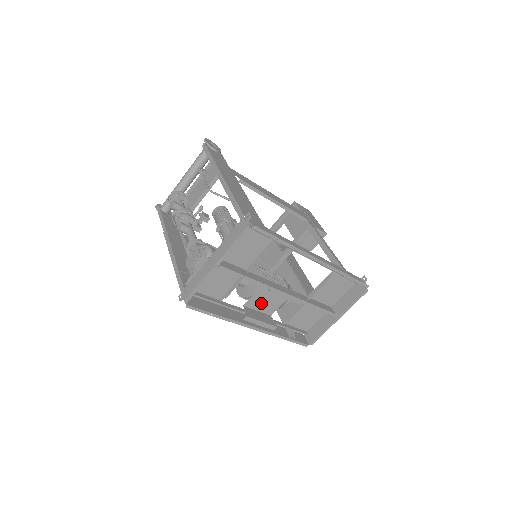
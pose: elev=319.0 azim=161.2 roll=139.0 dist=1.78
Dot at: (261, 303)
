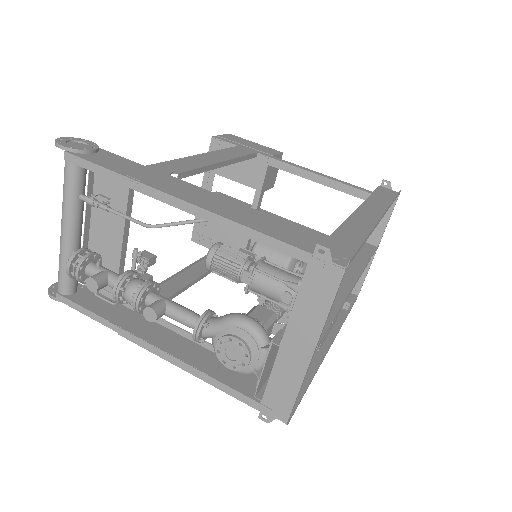
Dot at: occluded
